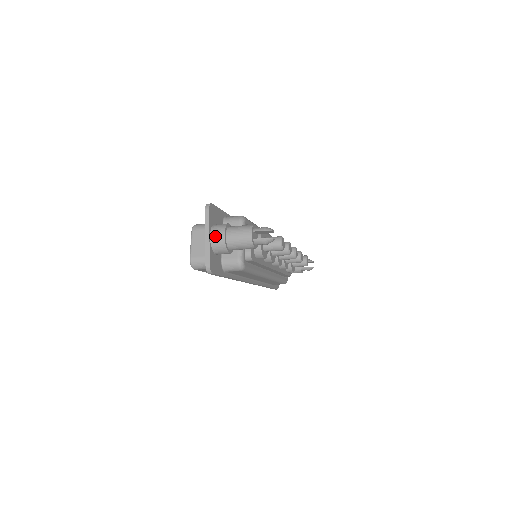
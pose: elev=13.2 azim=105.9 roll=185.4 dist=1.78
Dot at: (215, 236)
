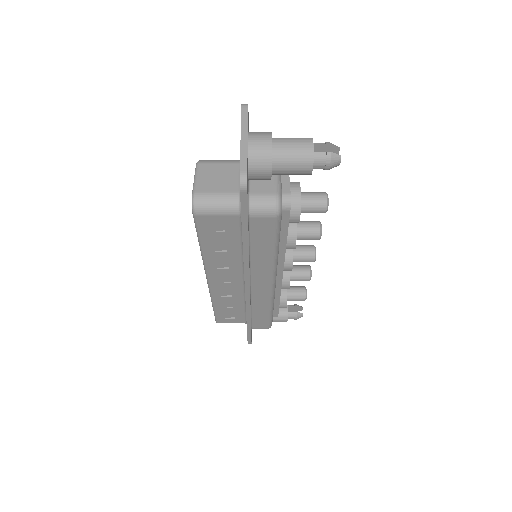
Dot at: (256, 139)
